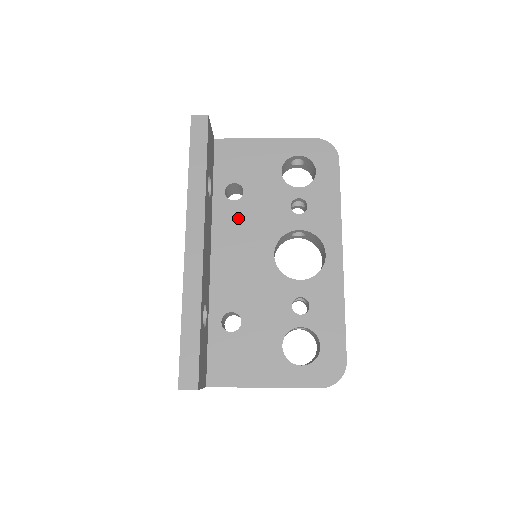
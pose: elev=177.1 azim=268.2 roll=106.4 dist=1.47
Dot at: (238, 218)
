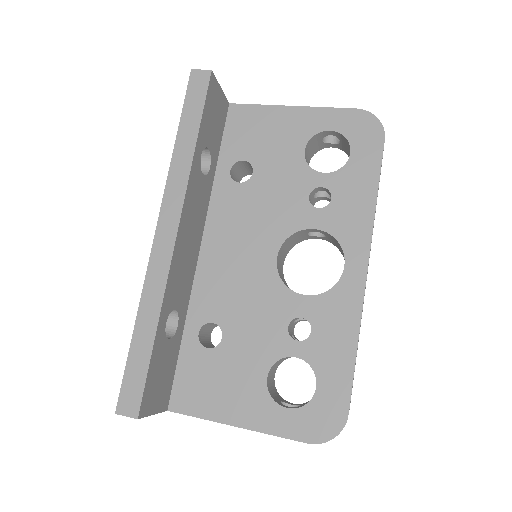
Dot at: (240, 205)
